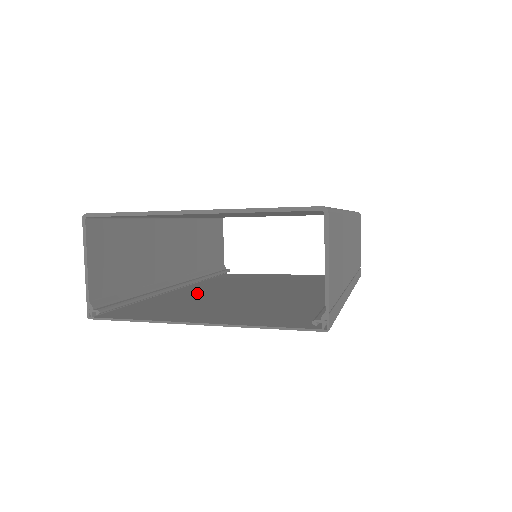
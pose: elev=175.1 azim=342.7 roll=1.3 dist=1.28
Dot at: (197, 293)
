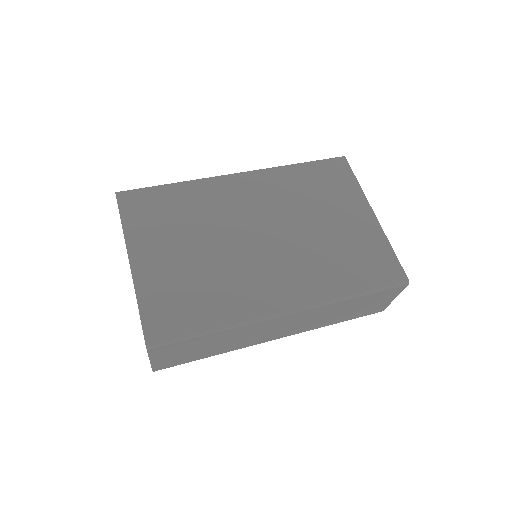
Dot at: occluded
